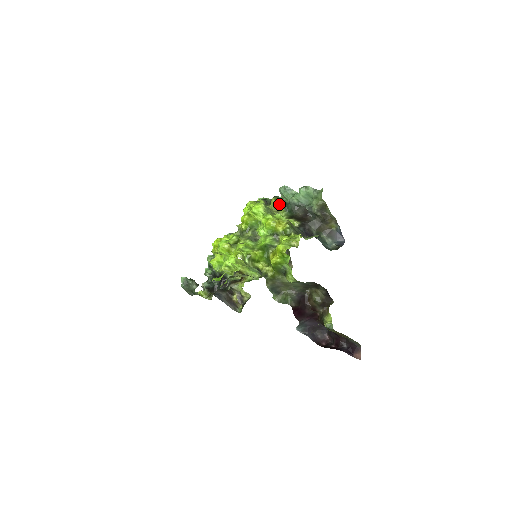
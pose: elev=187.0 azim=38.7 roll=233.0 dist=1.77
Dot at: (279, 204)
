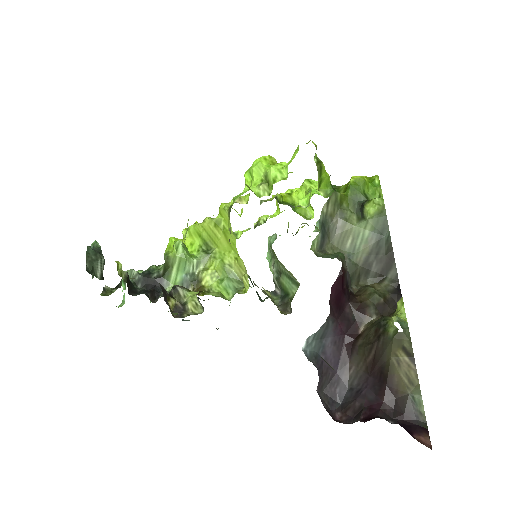
Dot at: occluded
